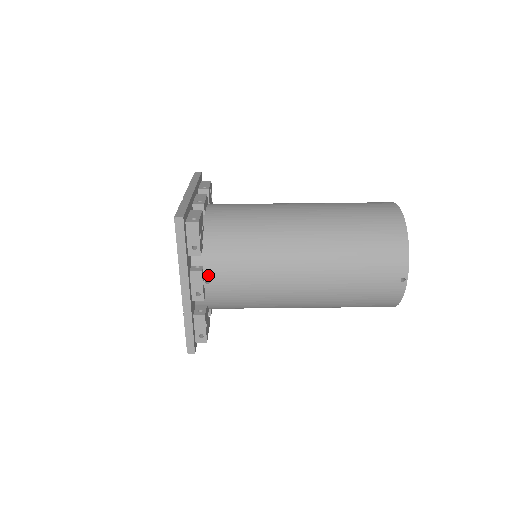
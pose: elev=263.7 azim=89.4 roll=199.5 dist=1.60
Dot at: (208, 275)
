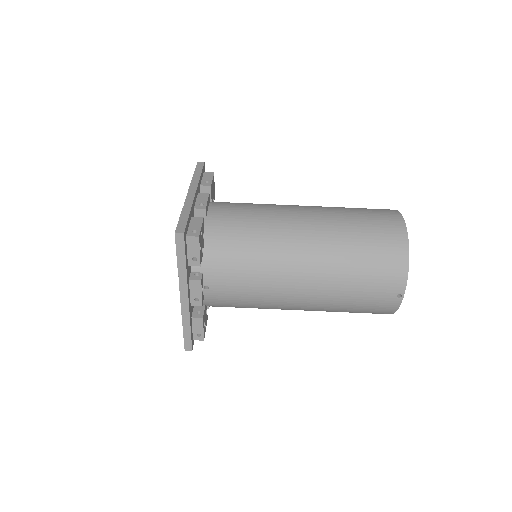
Dot at: (207, 281)
